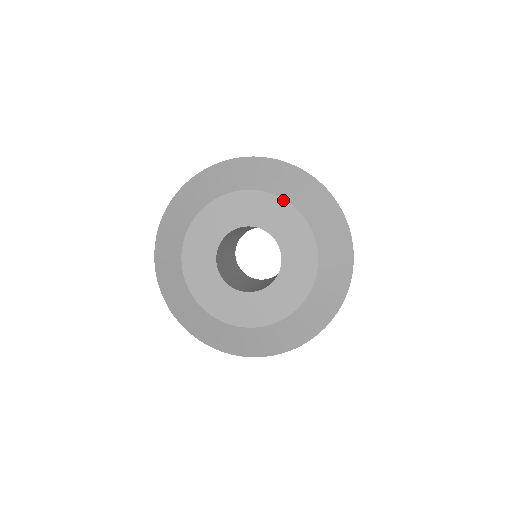
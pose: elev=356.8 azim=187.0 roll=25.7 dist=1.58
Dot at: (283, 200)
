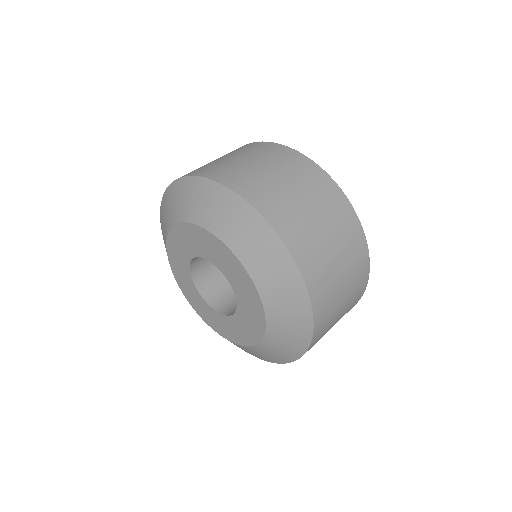
Dot at: (224, 244)
